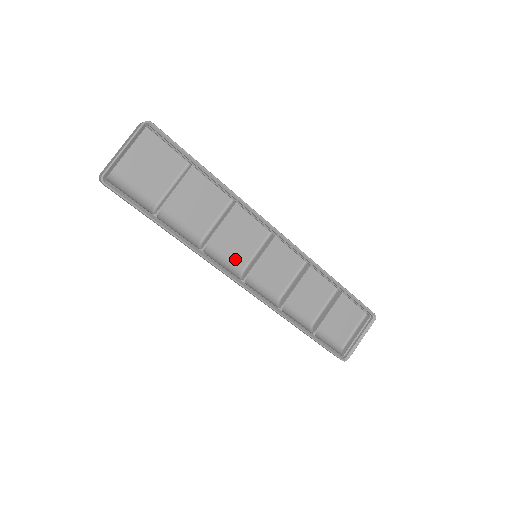
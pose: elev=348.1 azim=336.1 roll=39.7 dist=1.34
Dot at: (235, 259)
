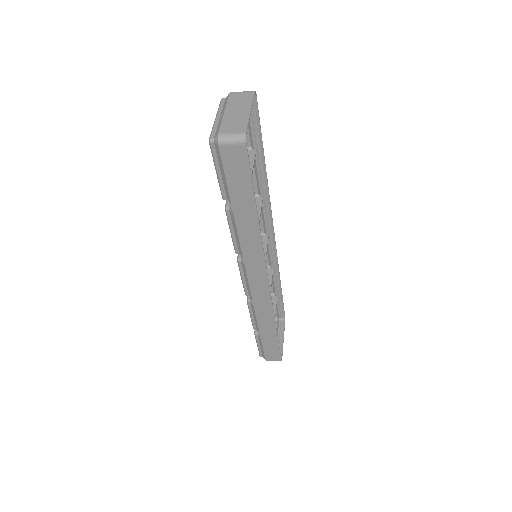
Dot at: occluded
